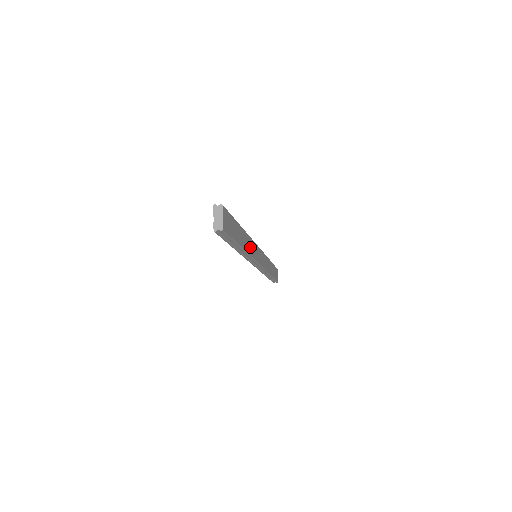
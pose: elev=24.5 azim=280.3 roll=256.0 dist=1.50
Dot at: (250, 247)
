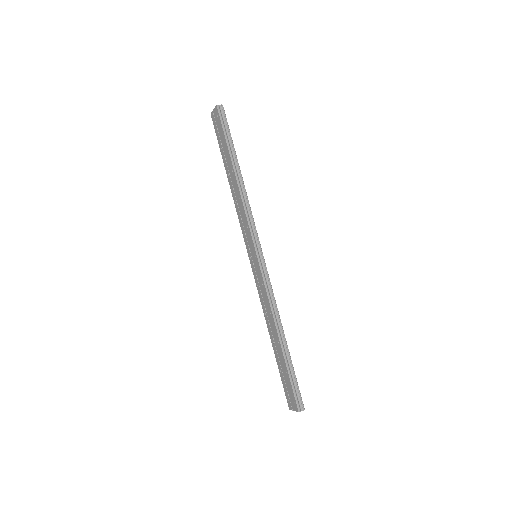
Dot at: occluded
